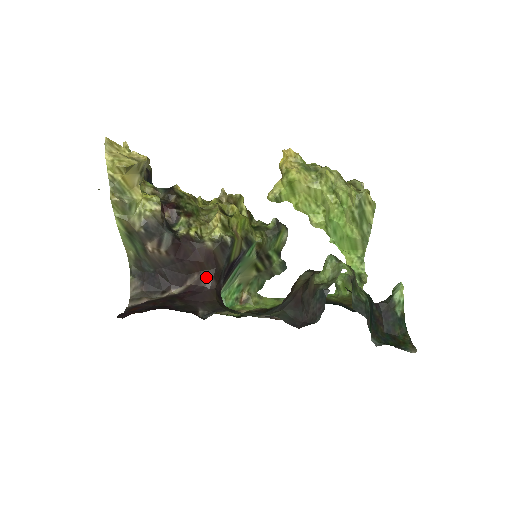
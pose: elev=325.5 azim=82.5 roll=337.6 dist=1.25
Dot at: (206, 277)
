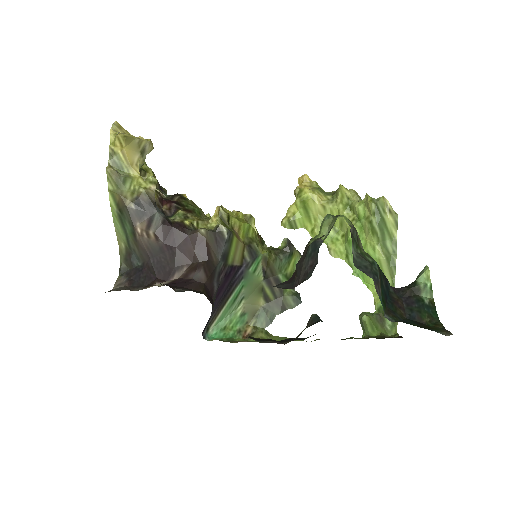
Dot at: (195, 269)
